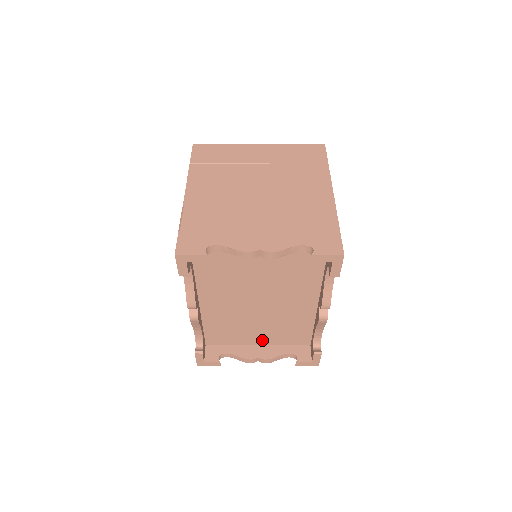
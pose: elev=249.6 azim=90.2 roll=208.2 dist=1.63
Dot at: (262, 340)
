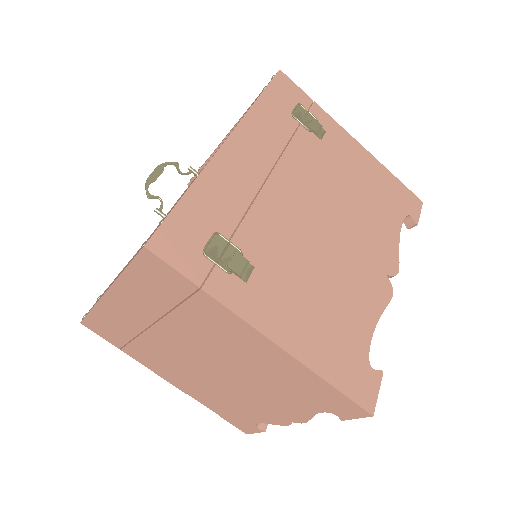
Dot at: occluded
